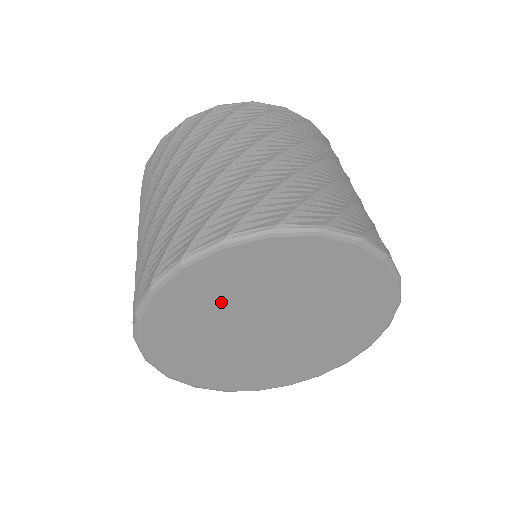
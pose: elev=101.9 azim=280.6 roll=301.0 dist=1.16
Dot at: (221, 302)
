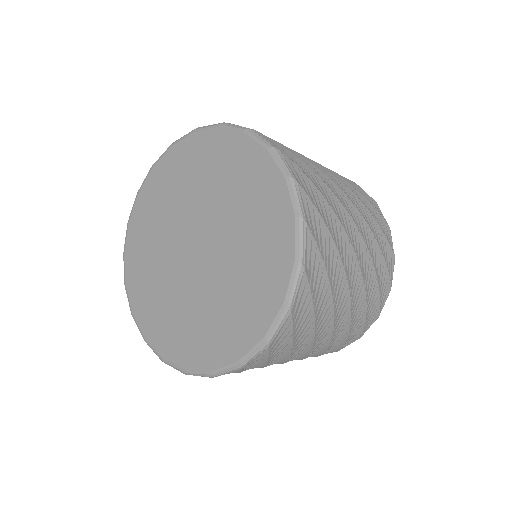
Dot at: (190, 184)
